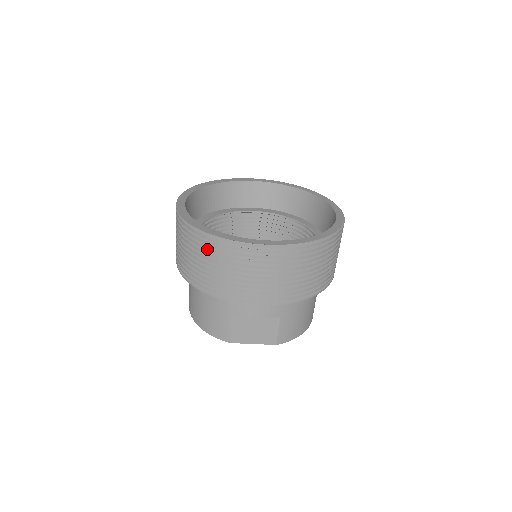
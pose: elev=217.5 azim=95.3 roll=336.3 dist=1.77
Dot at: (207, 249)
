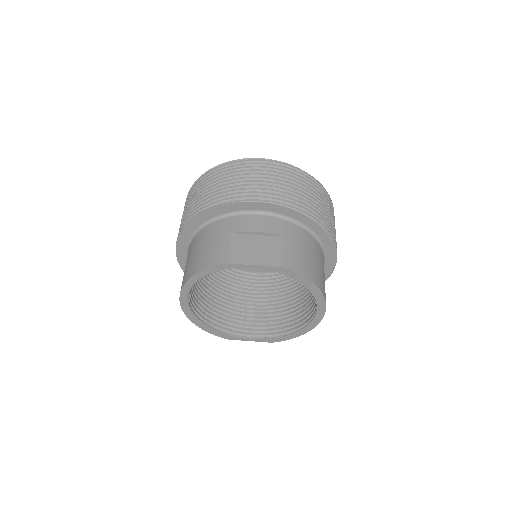
Dot at: (212, 180)
